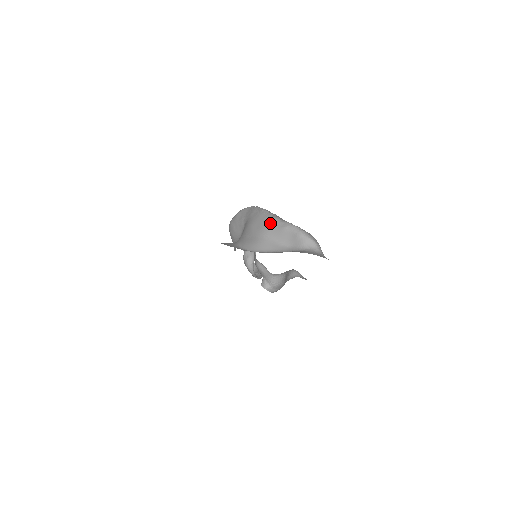
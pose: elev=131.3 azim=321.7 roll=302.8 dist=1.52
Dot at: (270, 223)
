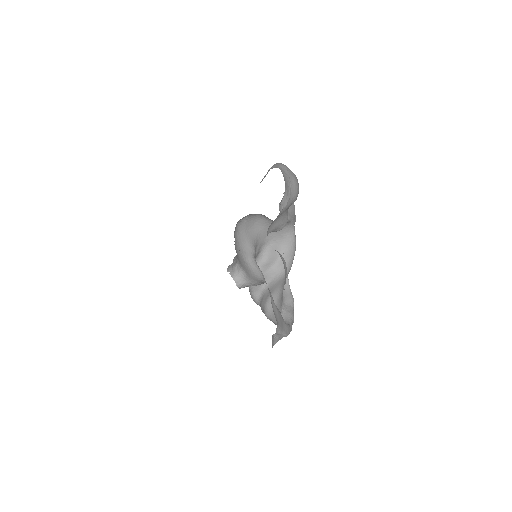
Dot at: occluded
